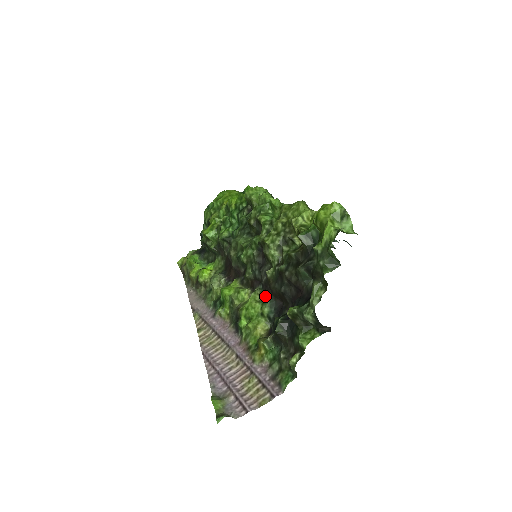
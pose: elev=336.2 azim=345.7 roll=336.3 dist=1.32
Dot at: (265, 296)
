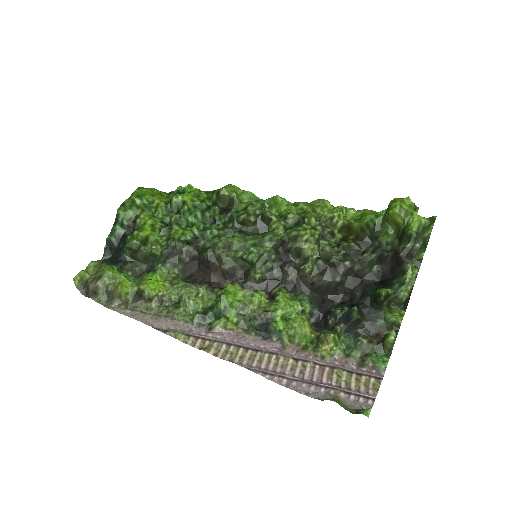
Dot at: (298, 293)
